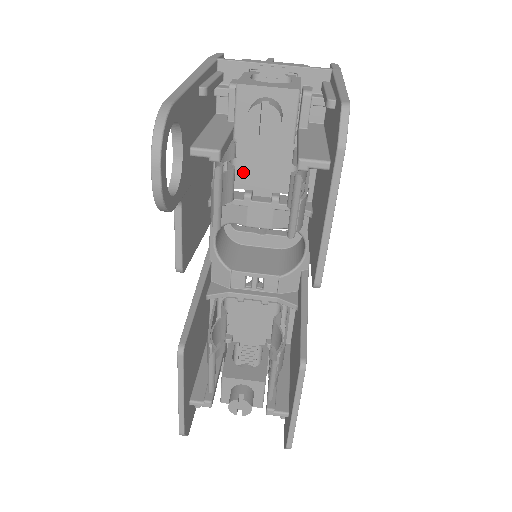
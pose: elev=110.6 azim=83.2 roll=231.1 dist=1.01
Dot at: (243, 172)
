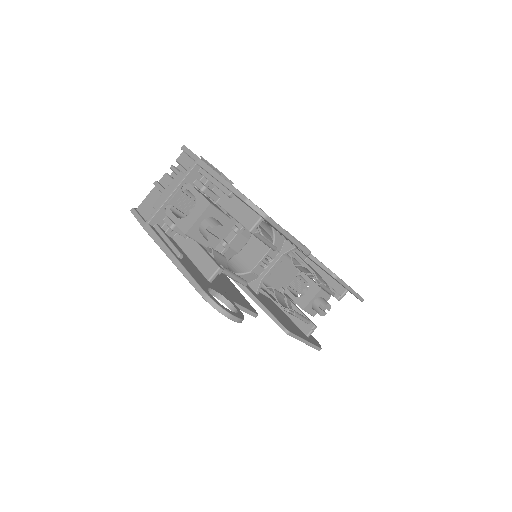
Dot at: occluded
